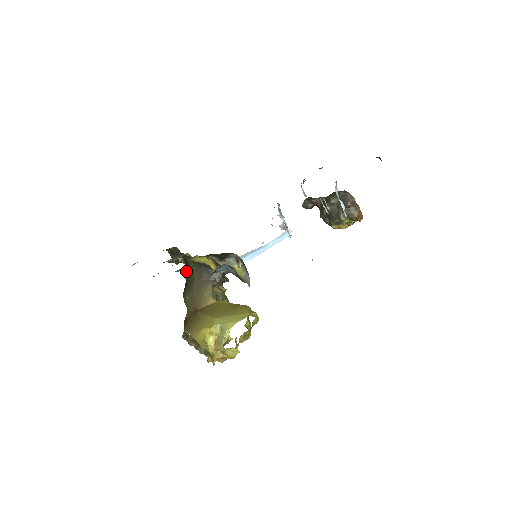
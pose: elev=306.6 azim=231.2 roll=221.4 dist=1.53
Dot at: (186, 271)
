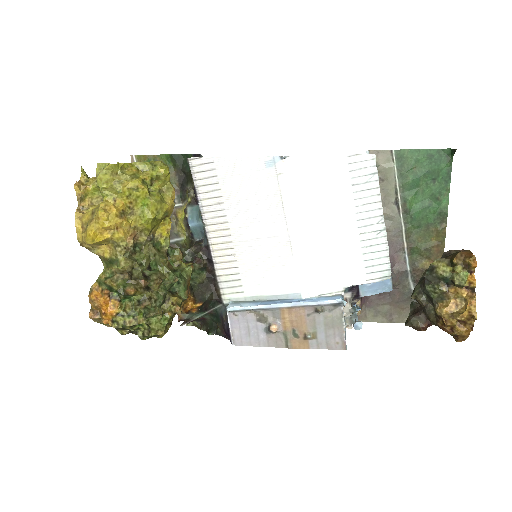
Dot at: occluded
